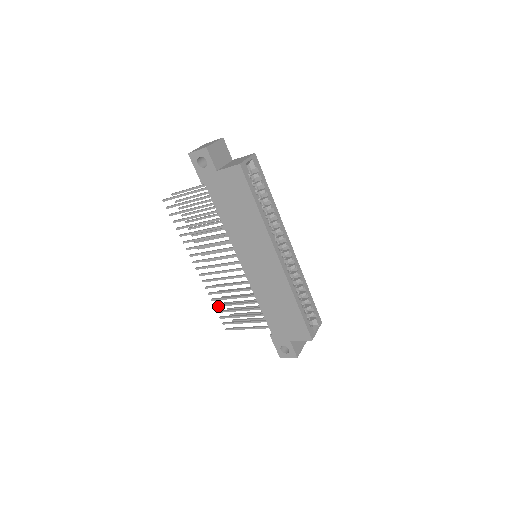
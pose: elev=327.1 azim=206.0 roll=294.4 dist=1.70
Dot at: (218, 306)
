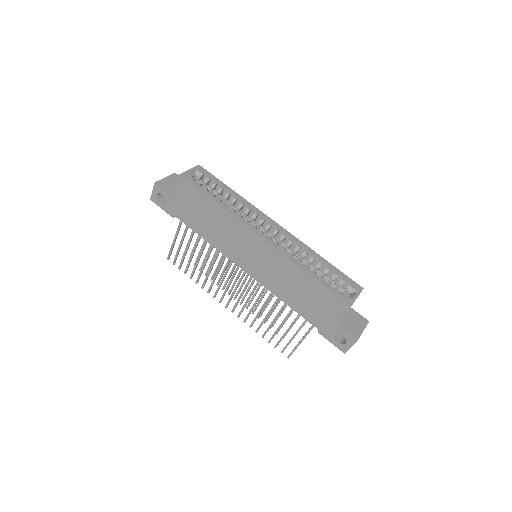
Dot at: (264, 335)
